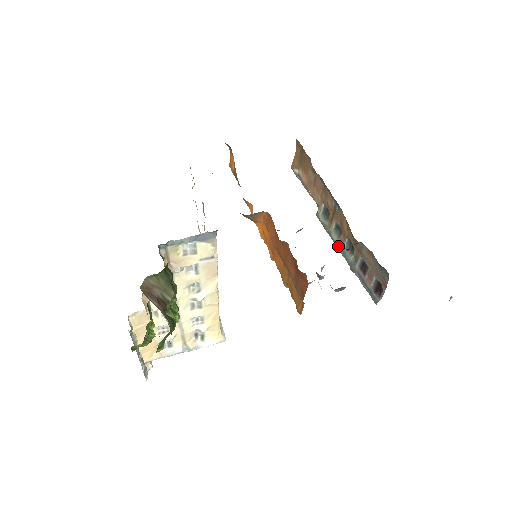
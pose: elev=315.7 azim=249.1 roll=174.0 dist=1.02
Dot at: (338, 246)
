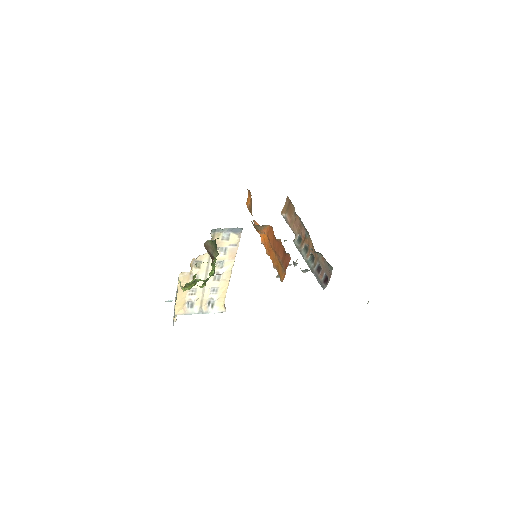
Dot at: (305, 258)
